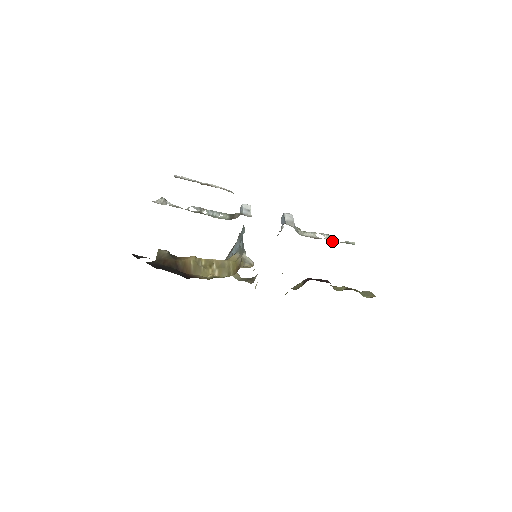
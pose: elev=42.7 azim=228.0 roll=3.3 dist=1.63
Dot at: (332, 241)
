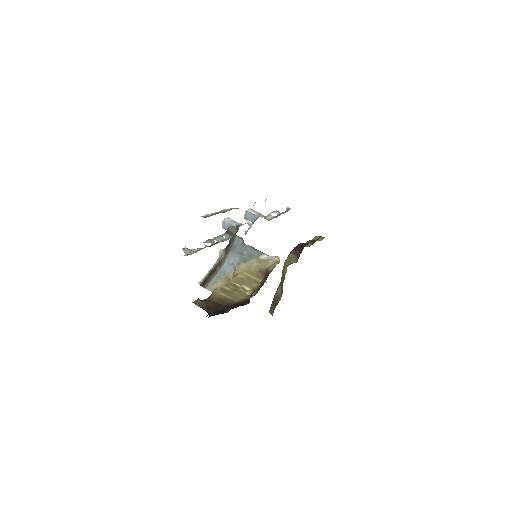
Dot at: (283, 213)
